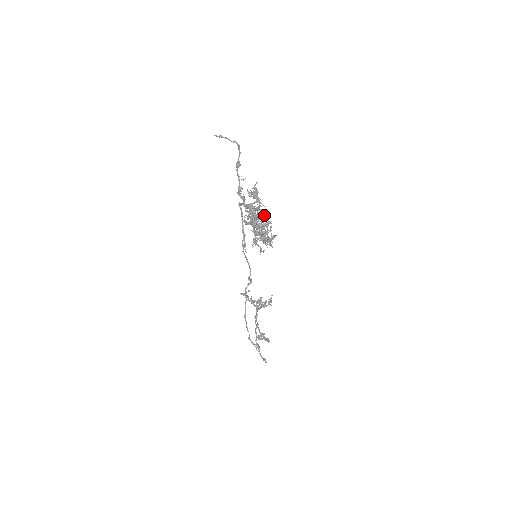
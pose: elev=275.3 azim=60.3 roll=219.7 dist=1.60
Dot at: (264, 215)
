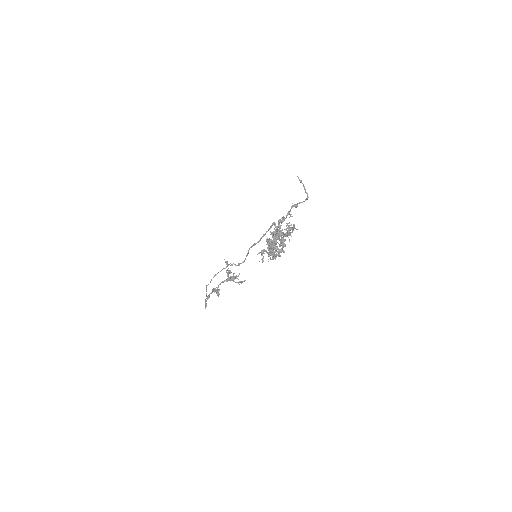
Dot at: occluded
